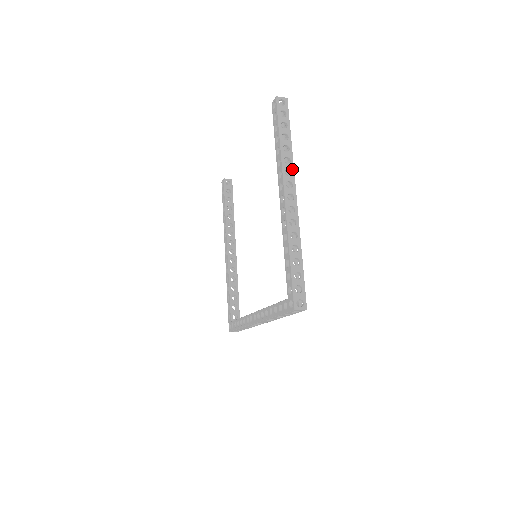
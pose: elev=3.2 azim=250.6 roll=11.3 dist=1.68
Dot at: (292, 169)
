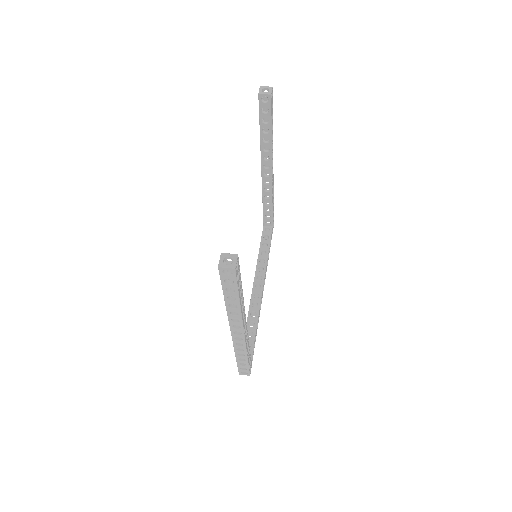
Dot at: (240, 319)
